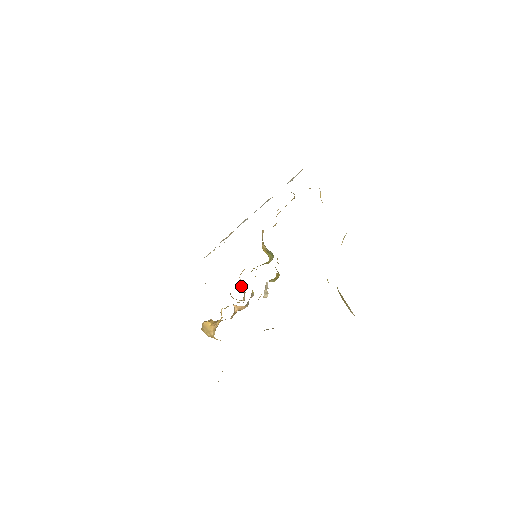
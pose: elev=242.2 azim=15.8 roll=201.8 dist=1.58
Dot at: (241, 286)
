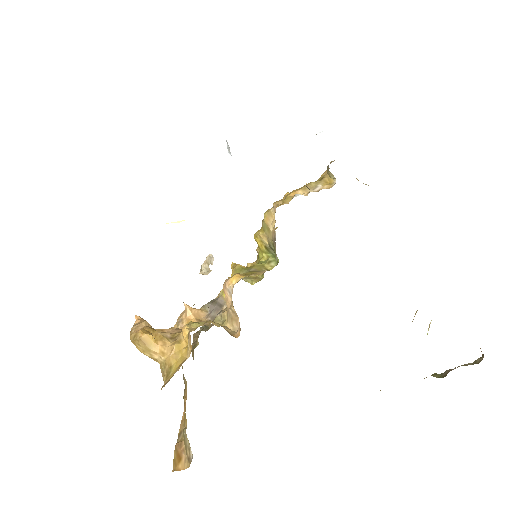
Dot at: (232, 306)
